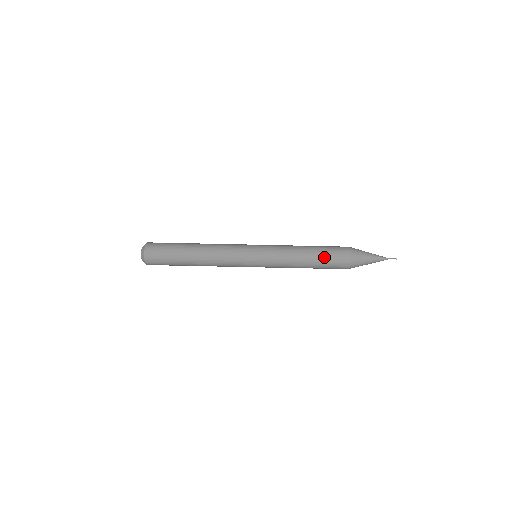
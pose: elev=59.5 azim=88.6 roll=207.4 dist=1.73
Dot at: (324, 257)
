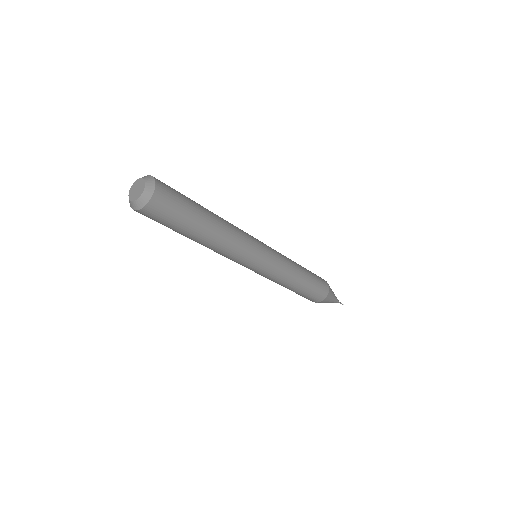
Dot at: (313, 283)
